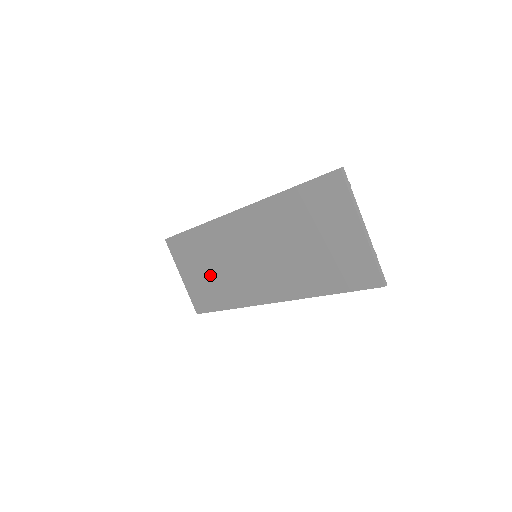
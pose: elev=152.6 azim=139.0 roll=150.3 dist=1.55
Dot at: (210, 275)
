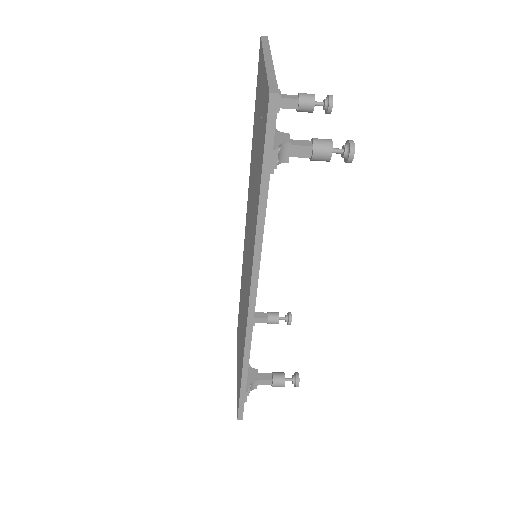
Dot at: occluded
